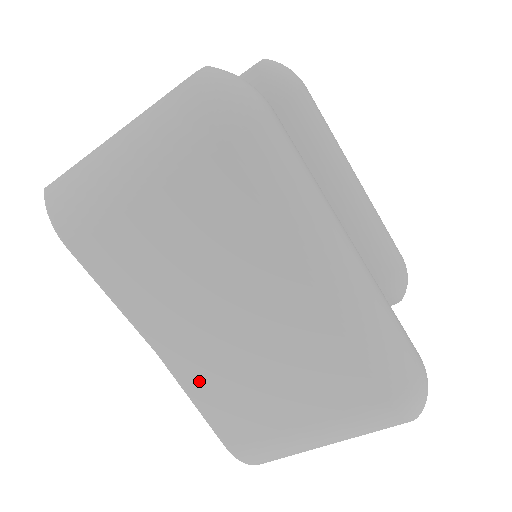
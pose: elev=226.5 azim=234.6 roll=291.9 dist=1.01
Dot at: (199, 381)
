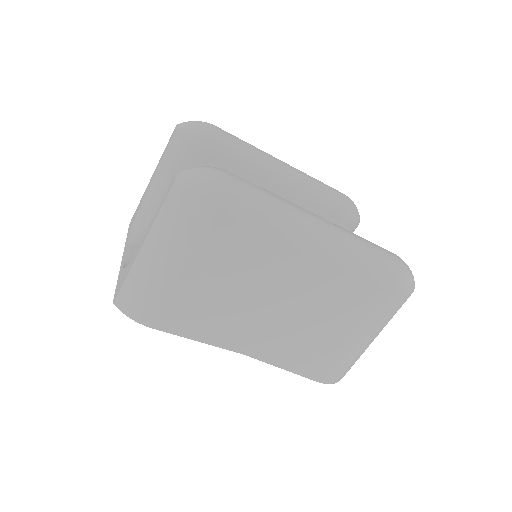
Dot at: (279, 353)
